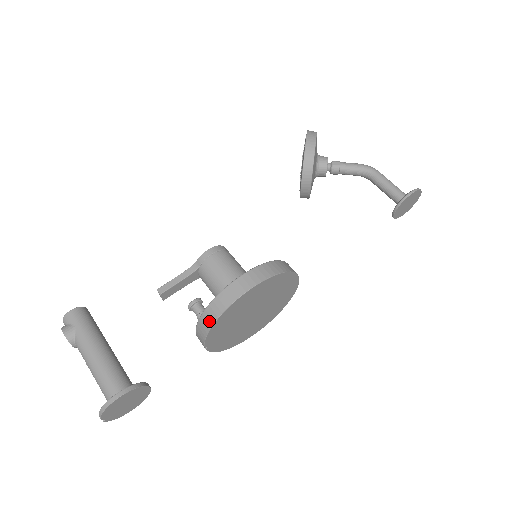
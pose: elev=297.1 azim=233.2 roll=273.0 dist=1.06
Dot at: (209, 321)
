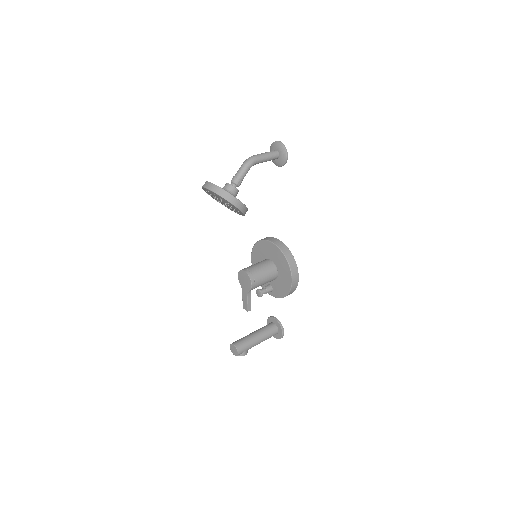
Dot at: occluded
